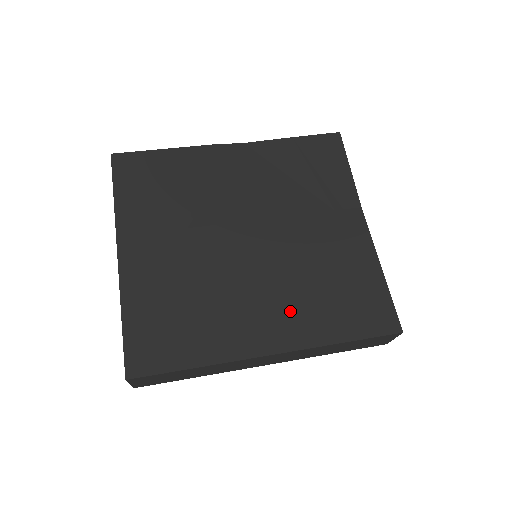
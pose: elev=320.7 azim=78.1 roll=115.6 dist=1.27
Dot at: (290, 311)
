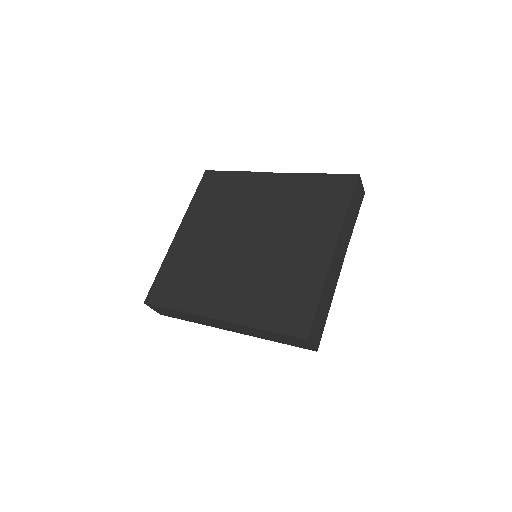
Dot at: (243, 297)
